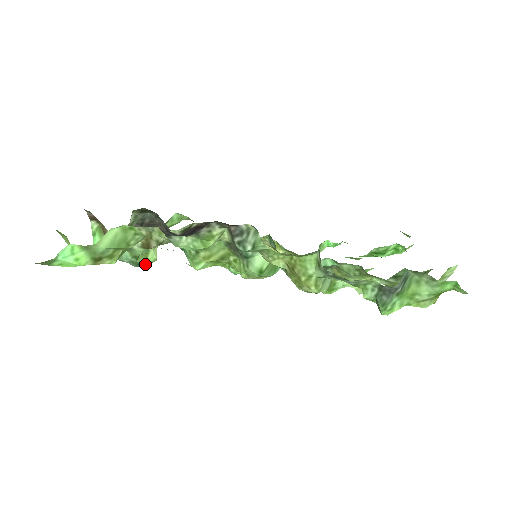
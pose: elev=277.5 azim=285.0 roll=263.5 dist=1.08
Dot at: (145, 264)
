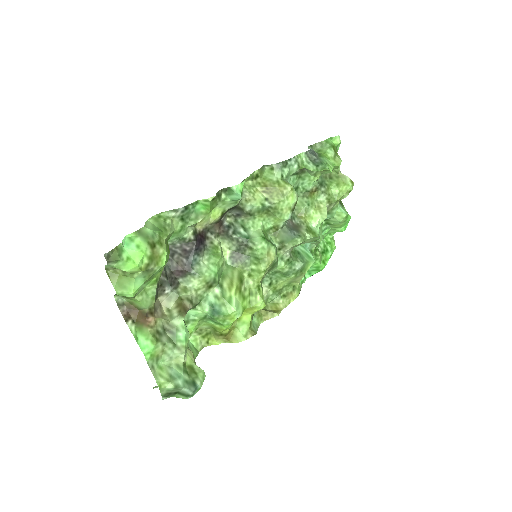
Dot at: (199, 382)
